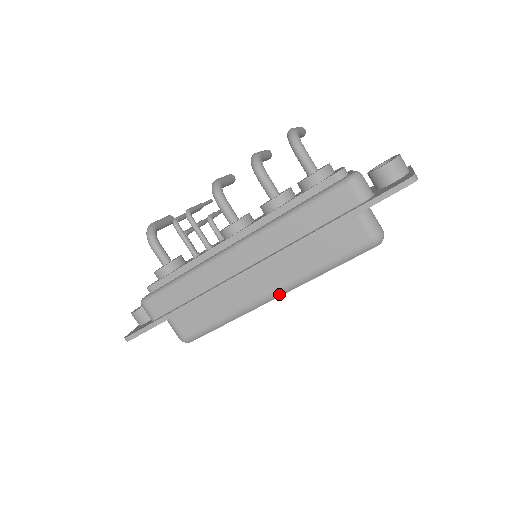
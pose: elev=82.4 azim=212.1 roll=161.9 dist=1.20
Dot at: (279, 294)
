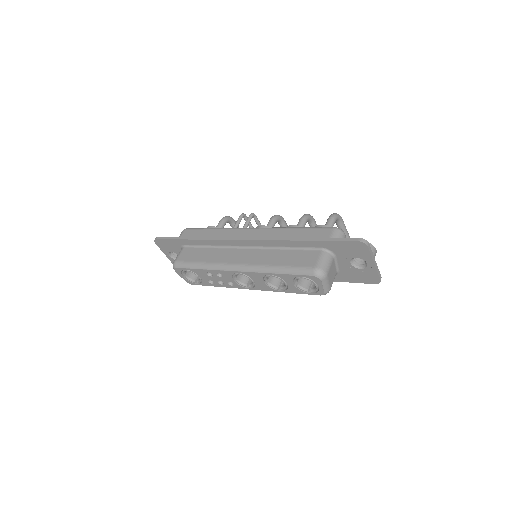
Dot at: (242, 269)
